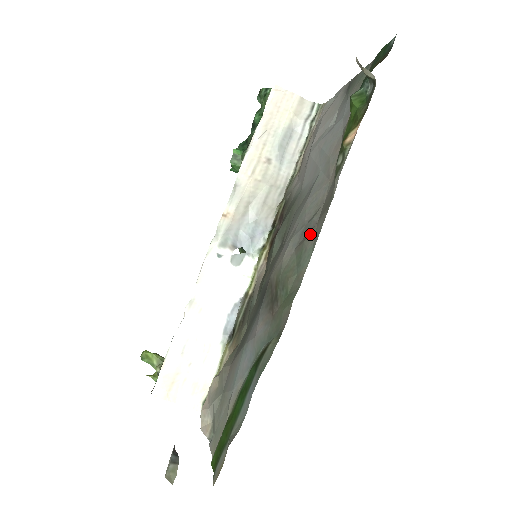
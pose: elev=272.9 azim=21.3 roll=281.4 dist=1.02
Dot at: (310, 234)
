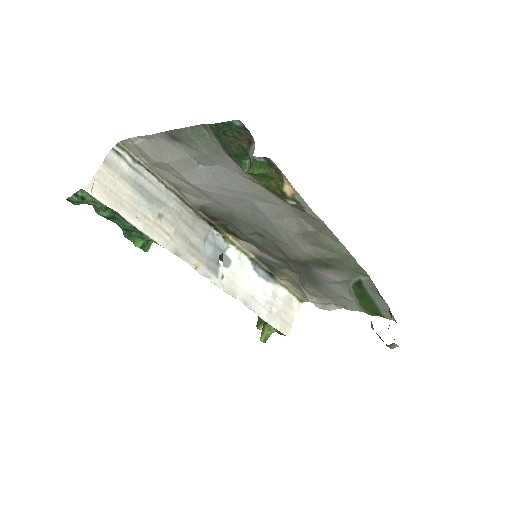
Dot at: (321, 238)
